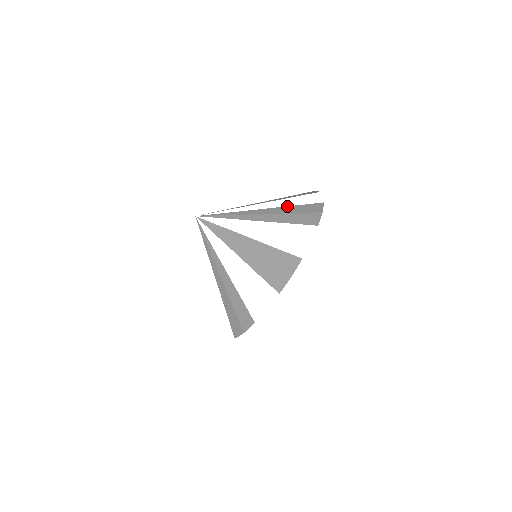
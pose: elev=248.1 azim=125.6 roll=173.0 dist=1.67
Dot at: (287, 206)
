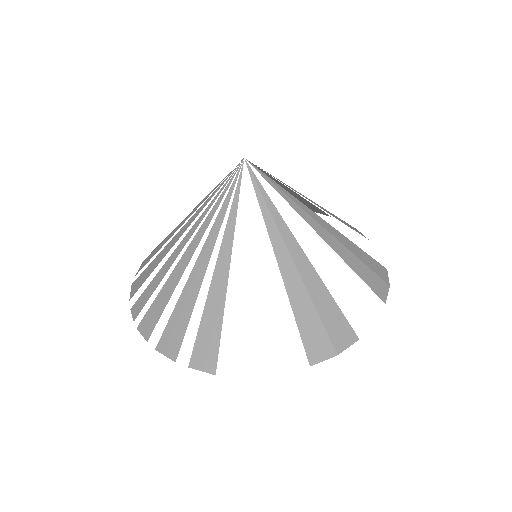
Dot at: occluded
